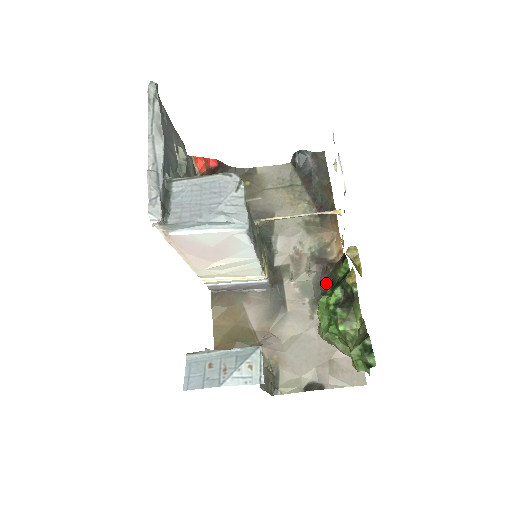
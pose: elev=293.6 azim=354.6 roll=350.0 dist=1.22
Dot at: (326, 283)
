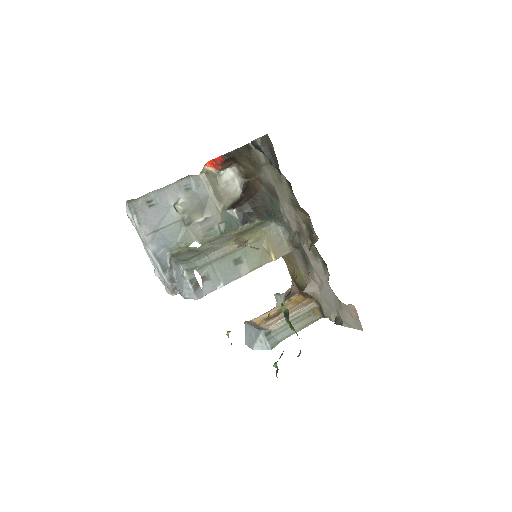
Dot at: occluded
